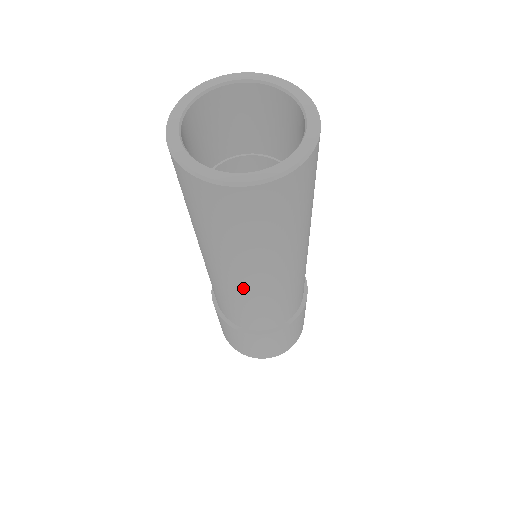
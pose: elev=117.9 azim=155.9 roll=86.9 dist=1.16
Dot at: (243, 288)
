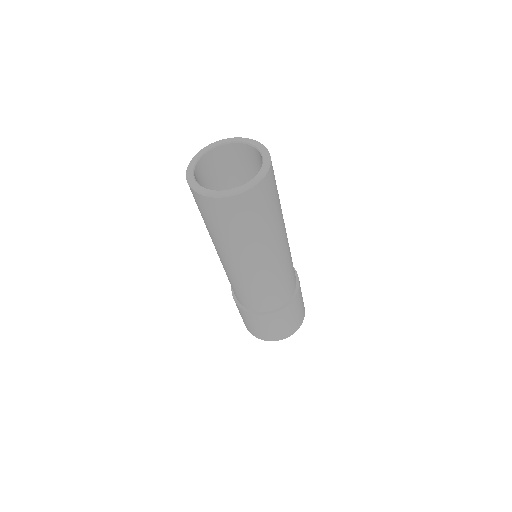
Dot at: (268, 267)
